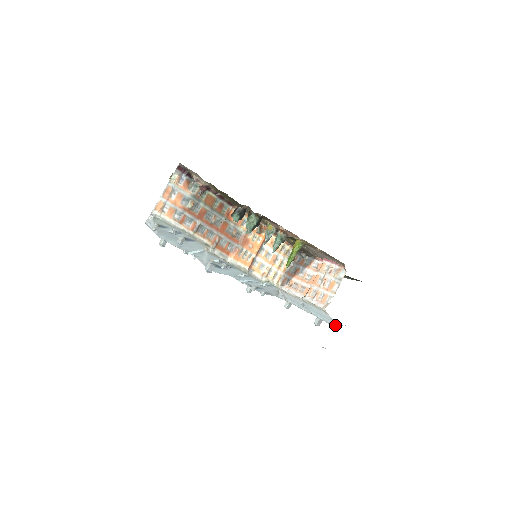
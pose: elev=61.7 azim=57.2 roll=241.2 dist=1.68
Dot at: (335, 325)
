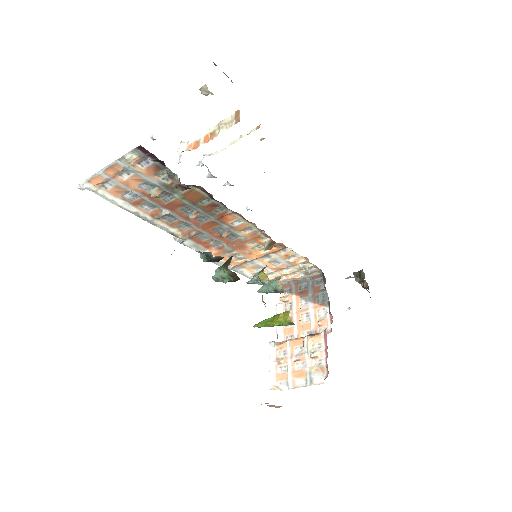
Dot at: occluded
